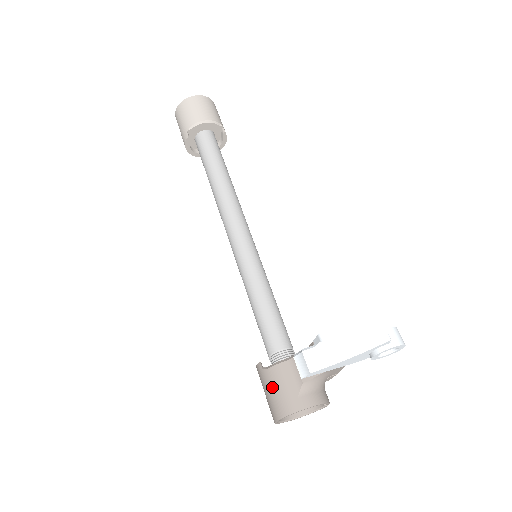
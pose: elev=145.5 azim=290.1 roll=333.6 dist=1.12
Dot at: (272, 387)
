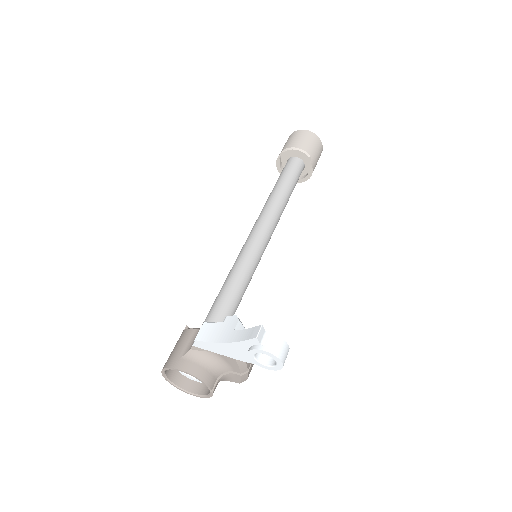
Dot at: (176, 344)
